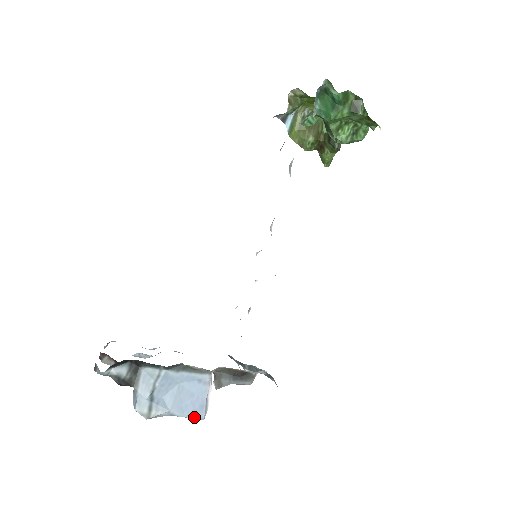
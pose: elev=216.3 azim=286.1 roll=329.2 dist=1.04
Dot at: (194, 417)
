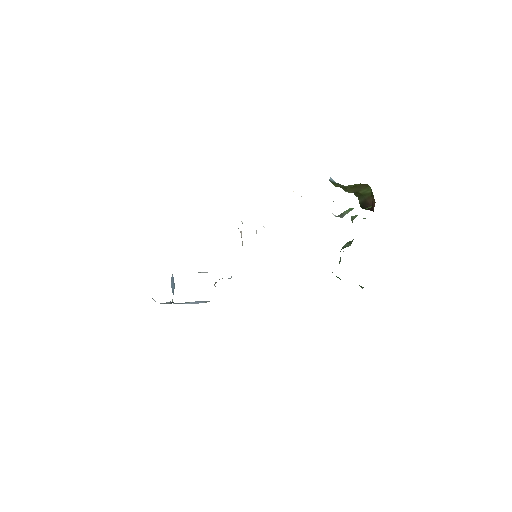
Dot at: occluded
